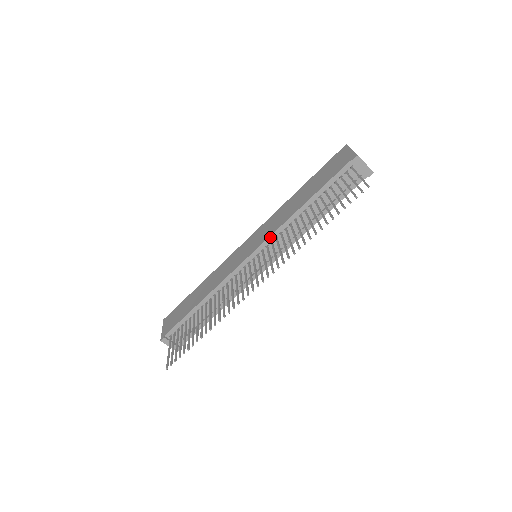
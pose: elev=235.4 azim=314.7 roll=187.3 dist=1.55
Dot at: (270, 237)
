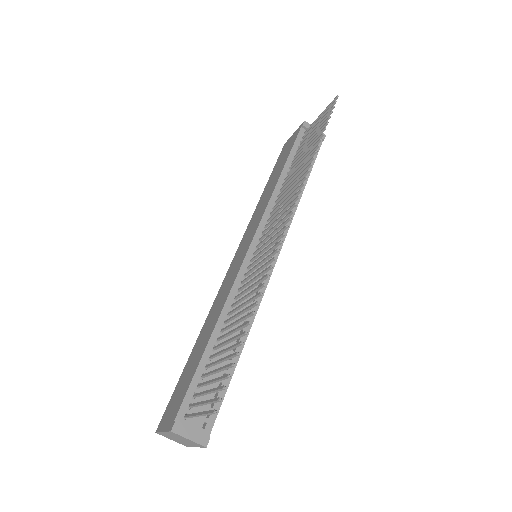
Dot at: (264, 216)
